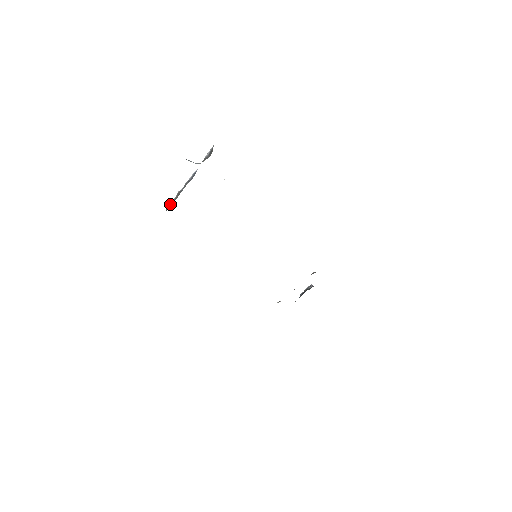
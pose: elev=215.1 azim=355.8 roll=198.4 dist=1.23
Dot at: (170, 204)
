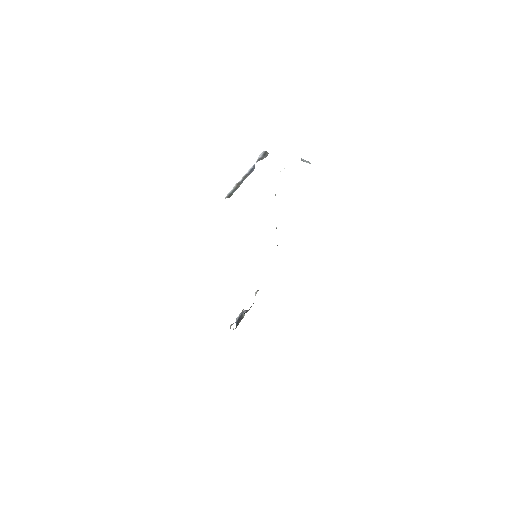
Dot at: (230, 193)
